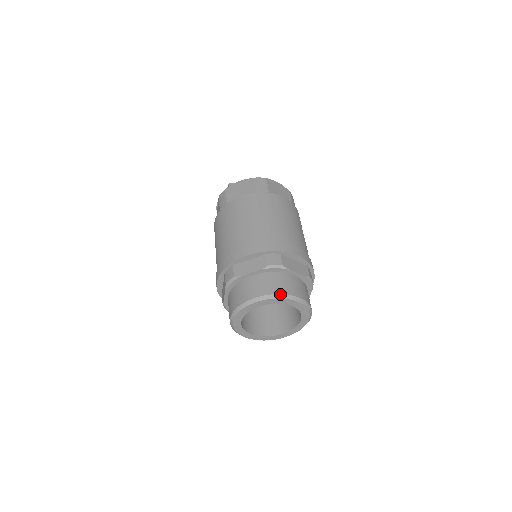
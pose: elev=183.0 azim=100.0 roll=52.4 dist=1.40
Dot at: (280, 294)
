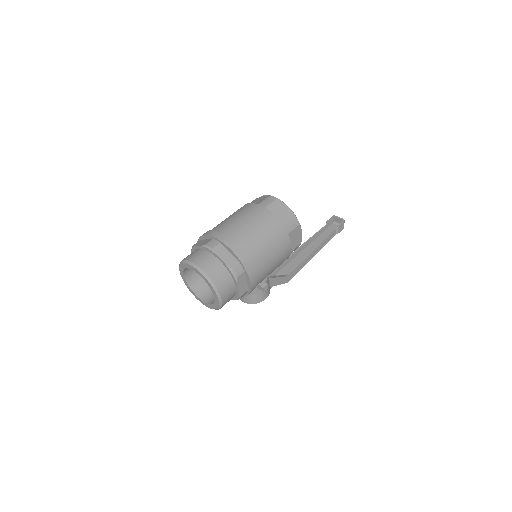
Dot at: (194, 264)
